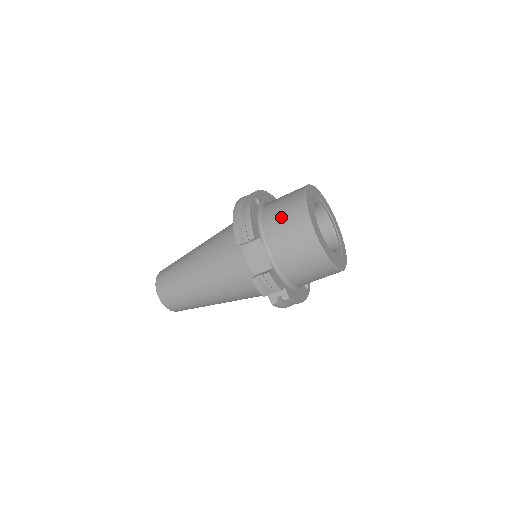
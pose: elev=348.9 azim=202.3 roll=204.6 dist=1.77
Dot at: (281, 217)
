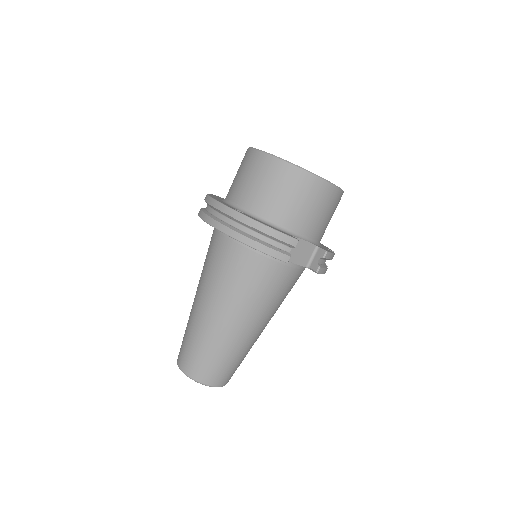
Dot at: (288, 200)
